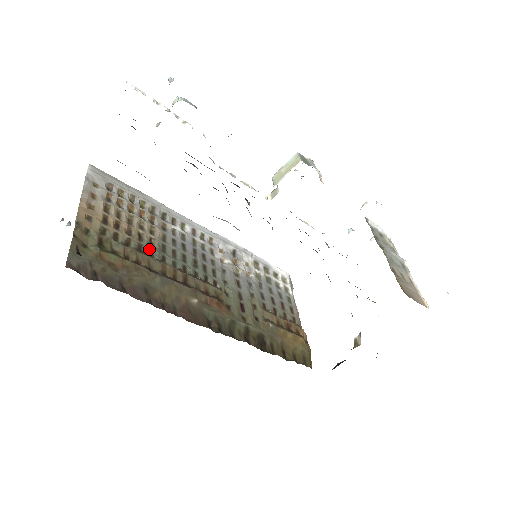
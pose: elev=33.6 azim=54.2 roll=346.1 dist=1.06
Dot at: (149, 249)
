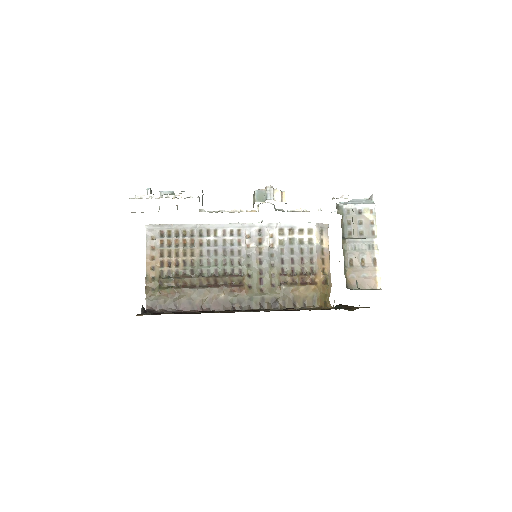
Dot at: (191, 270)
